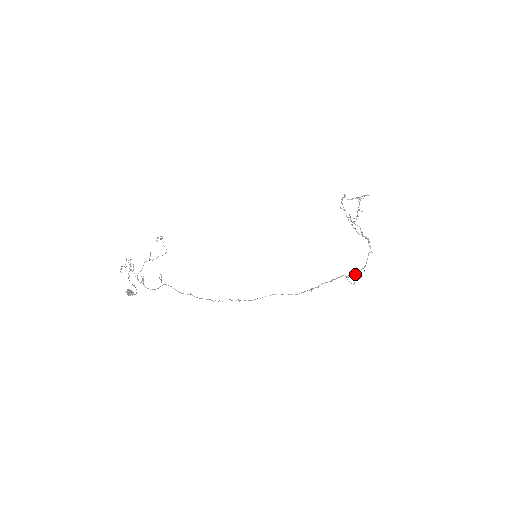
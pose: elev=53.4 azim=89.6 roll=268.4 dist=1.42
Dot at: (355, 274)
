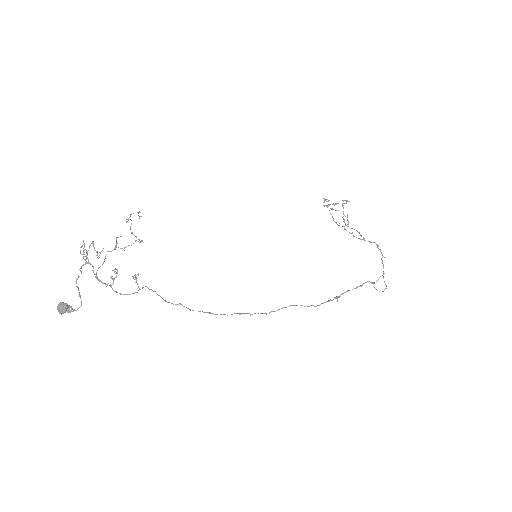
Dot at: (376, 281)
